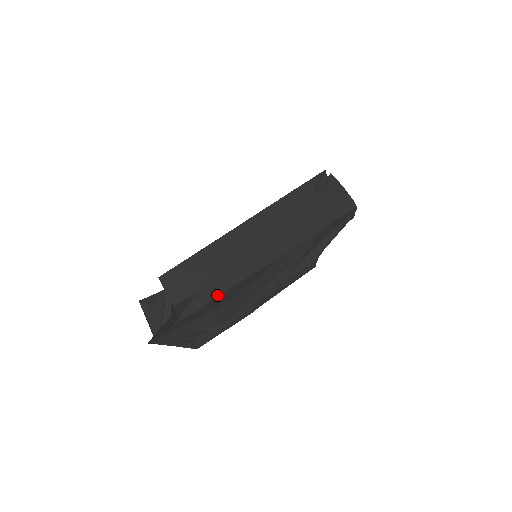
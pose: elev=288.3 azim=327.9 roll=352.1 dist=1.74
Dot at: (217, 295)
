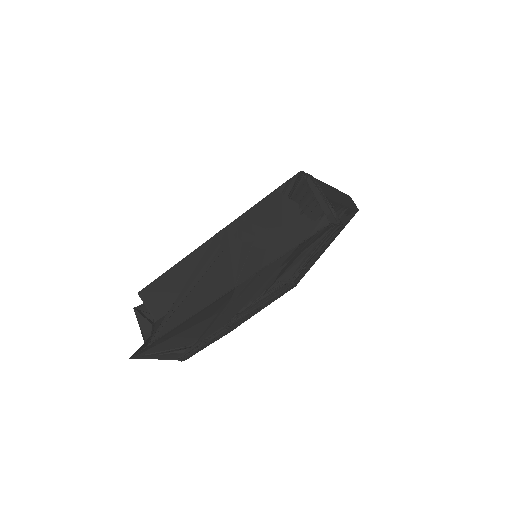
Dot at: (184, 319)
